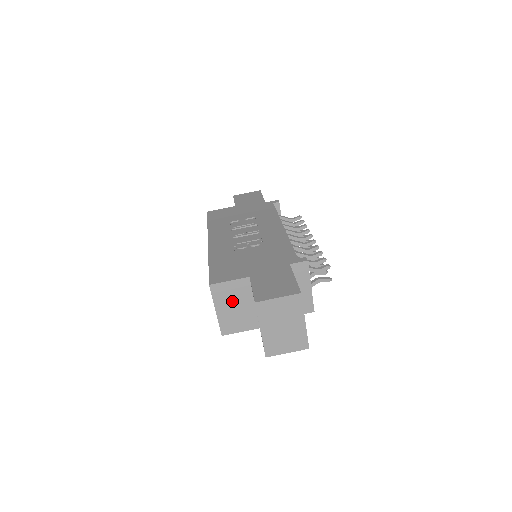
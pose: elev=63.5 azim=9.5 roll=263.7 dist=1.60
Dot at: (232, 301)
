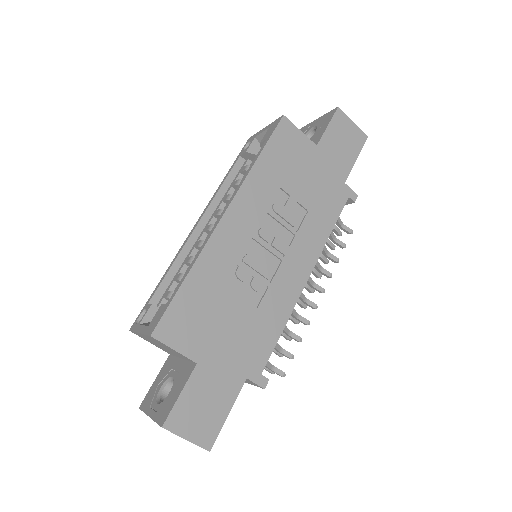
Dot at: (162, 346)
